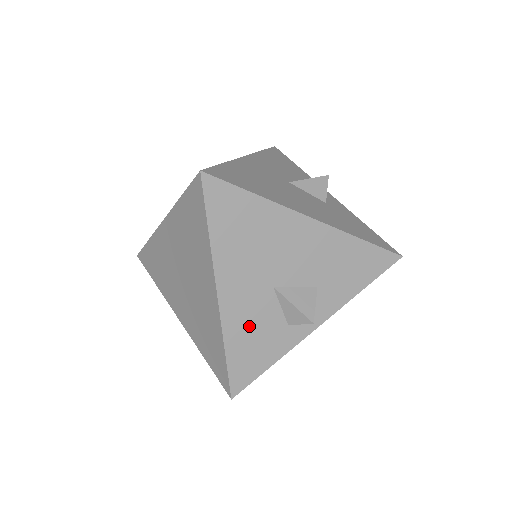
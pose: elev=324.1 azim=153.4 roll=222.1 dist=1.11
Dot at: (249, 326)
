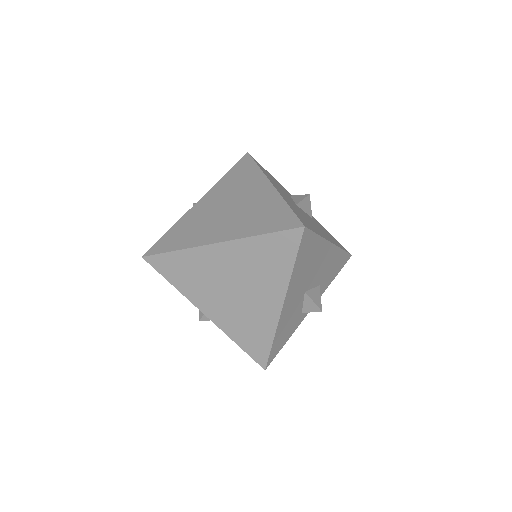
Dot at: (288, 321)
